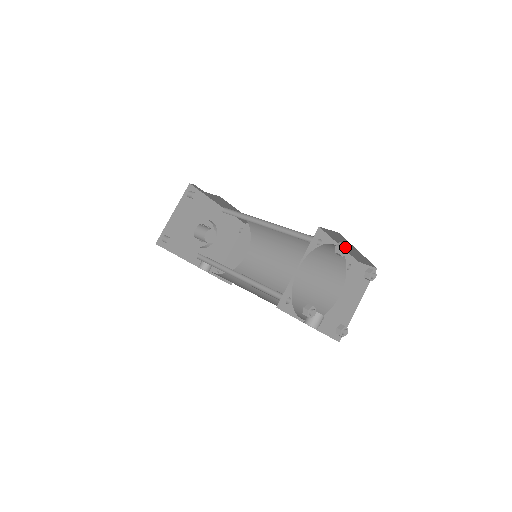
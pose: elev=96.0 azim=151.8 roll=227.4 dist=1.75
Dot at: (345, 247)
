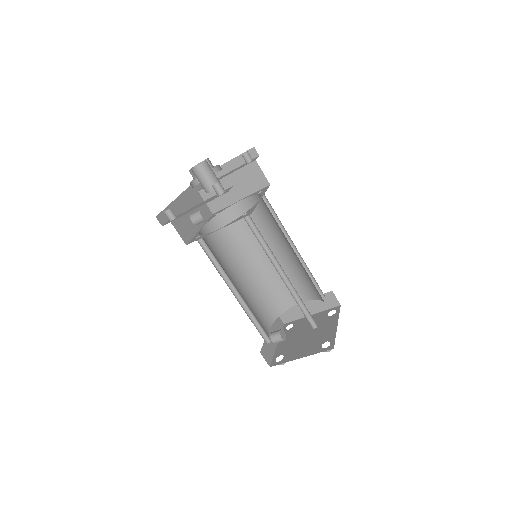
Dot at: occluded
